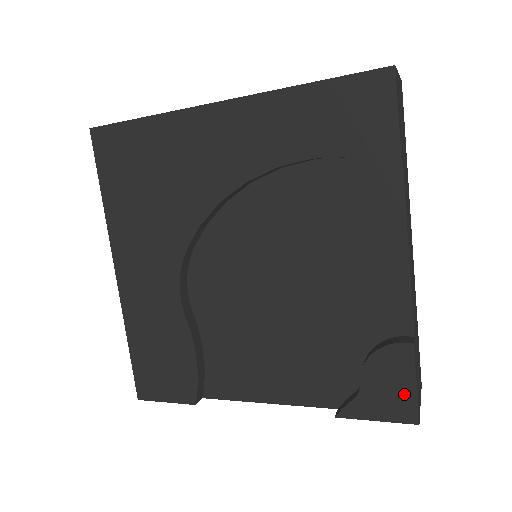
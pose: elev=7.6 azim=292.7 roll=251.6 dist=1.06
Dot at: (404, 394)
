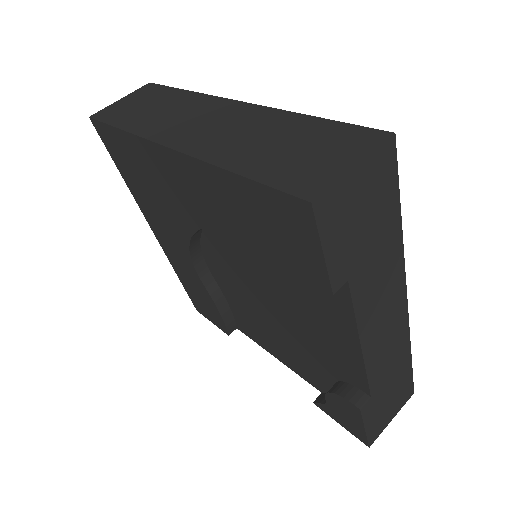
Dot at: (357, 427)
